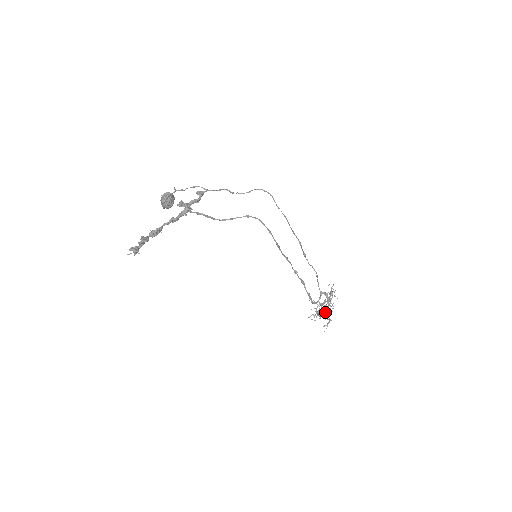
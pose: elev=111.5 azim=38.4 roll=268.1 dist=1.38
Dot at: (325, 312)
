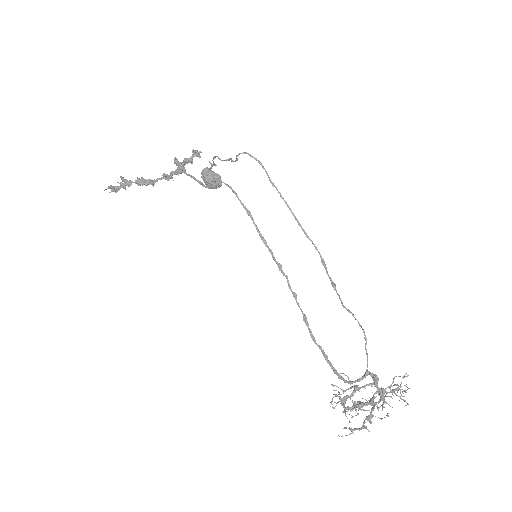
Dot at: (358, 406)
